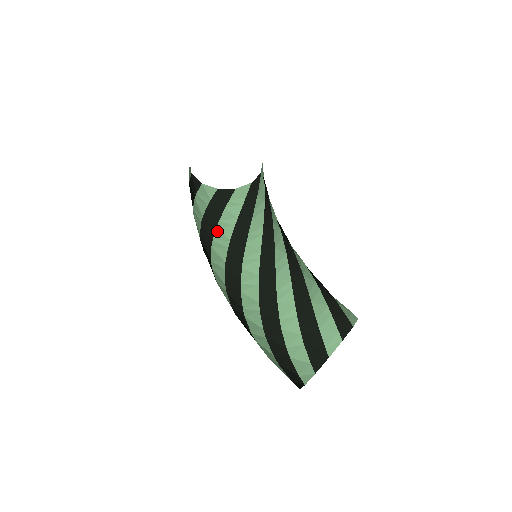
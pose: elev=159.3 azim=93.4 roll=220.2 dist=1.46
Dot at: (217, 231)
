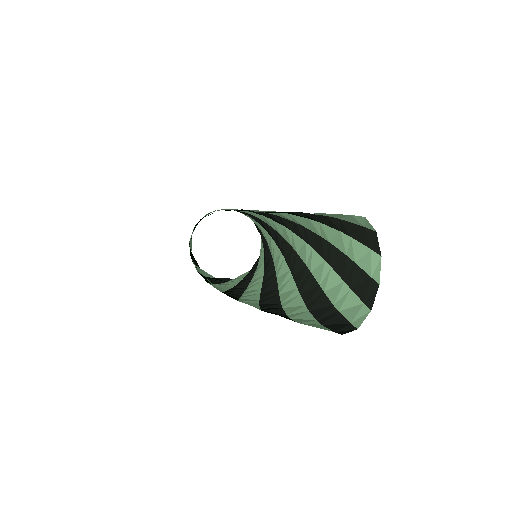
Dot at: (213, 284)
